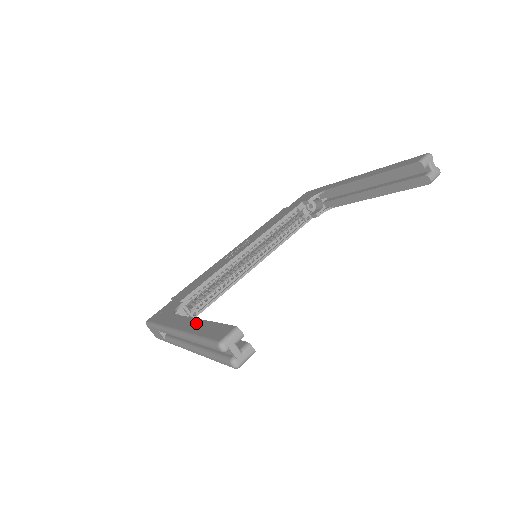
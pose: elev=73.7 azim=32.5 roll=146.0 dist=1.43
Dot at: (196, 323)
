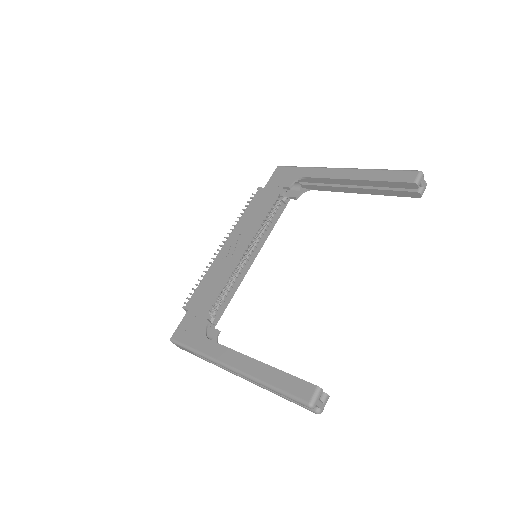
Dot at: (257, 366)
